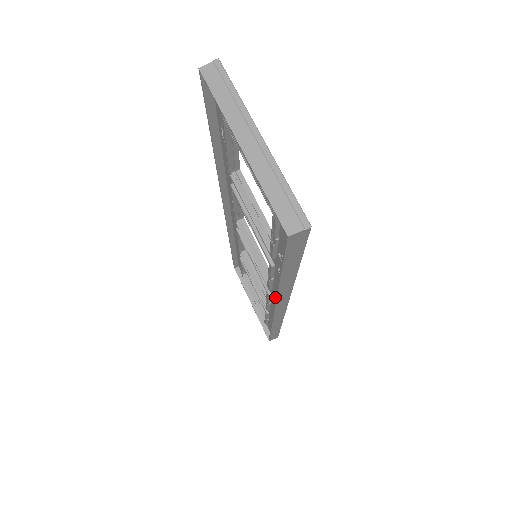
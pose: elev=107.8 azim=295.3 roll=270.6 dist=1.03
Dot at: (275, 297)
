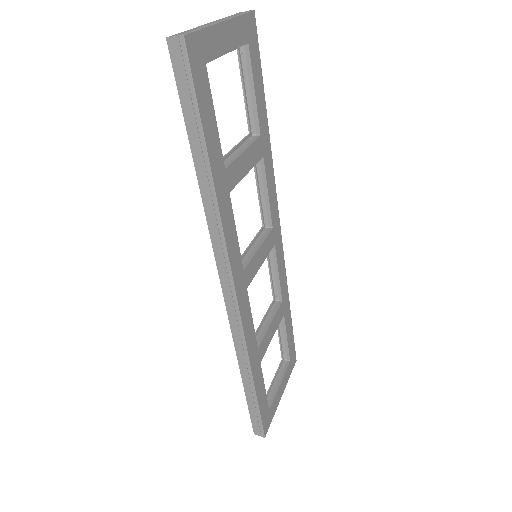
Dot at: occluded
